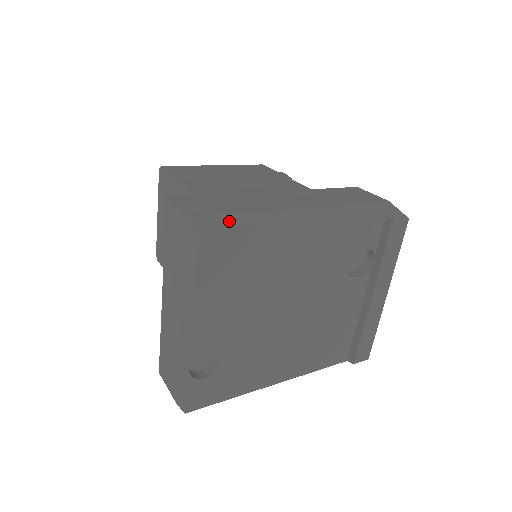
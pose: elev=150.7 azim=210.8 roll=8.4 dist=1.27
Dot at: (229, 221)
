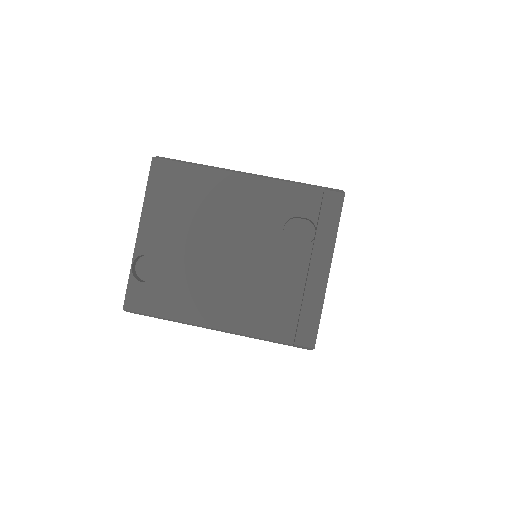
Dot at: (181, 161)
